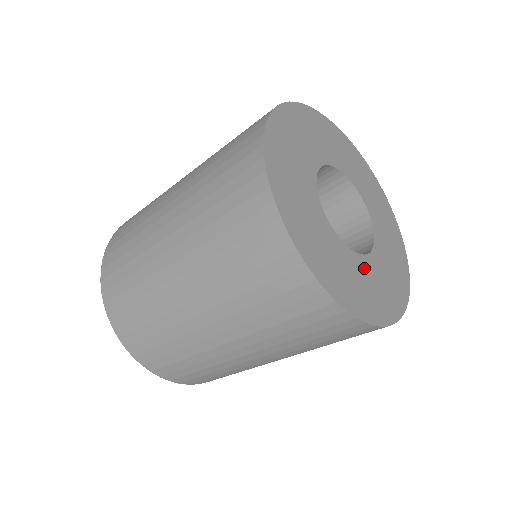
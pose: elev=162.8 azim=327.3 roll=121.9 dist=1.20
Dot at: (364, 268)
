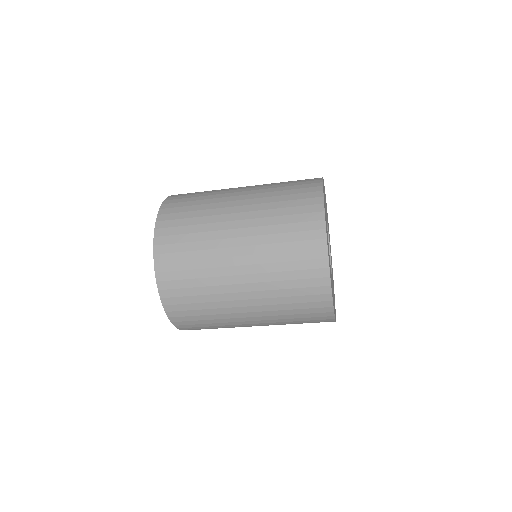
Dot at: occluded
